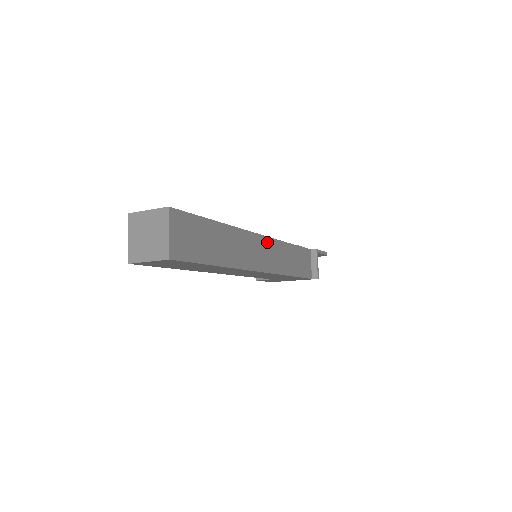
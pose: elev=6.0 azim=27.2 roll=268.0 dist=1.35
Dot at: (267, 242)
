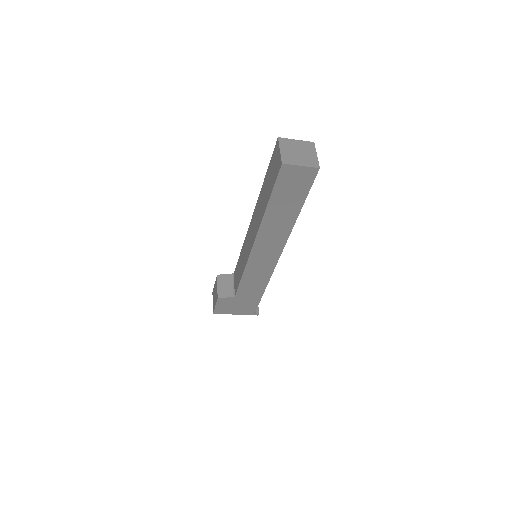
Dot at: occluded
